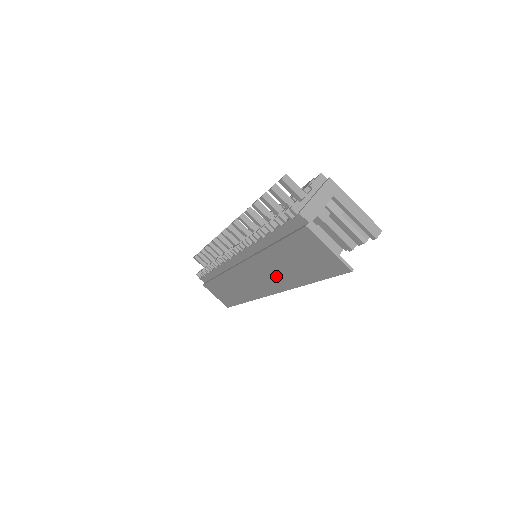
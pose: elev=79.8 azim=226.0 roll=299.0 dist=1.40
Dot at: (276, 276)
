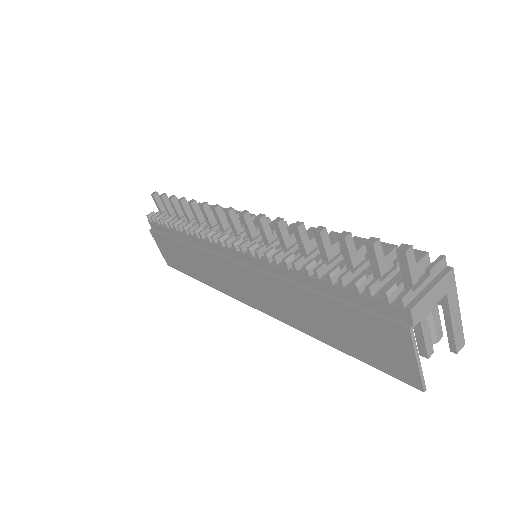
Dot at: (286, 309)
